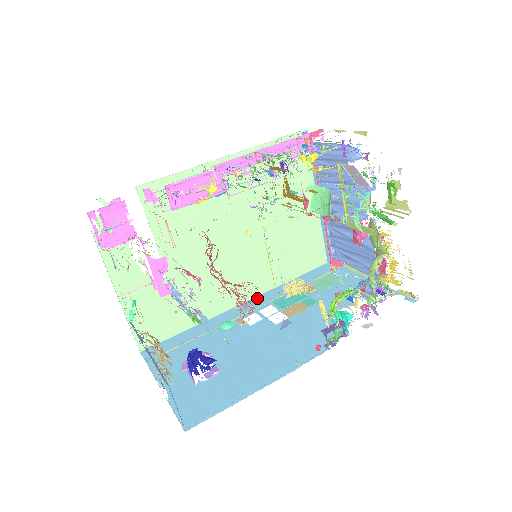
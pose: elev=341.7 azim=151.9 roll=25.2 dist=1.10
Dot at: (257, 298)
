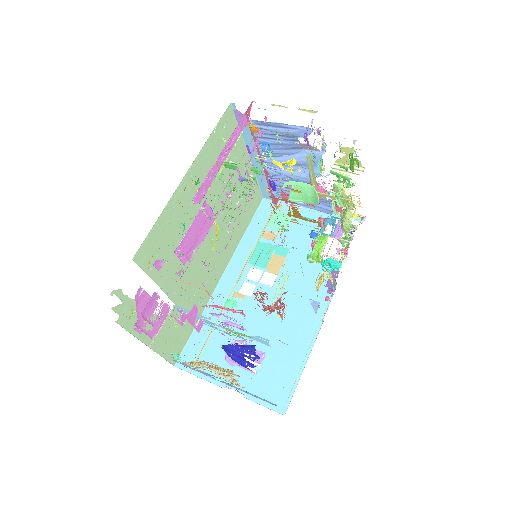
Dot at: (232, 264)
